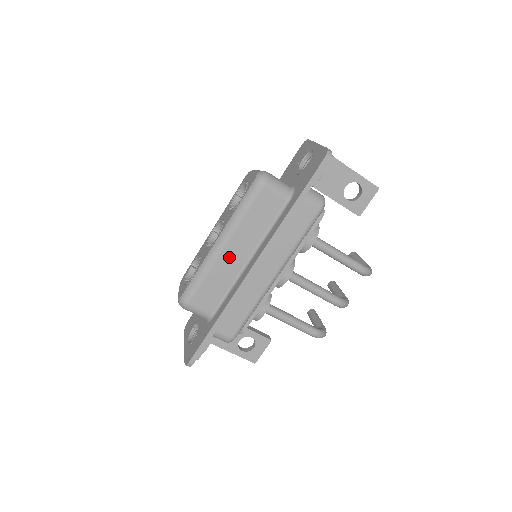
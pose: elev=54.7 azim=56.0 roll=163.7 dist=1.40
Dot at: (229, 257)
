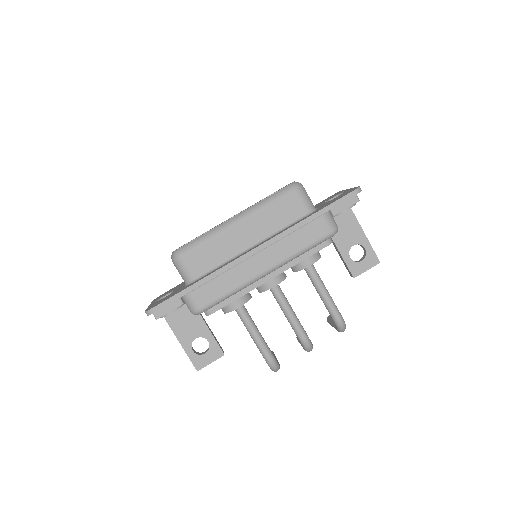
Dot at: (238, 234)
